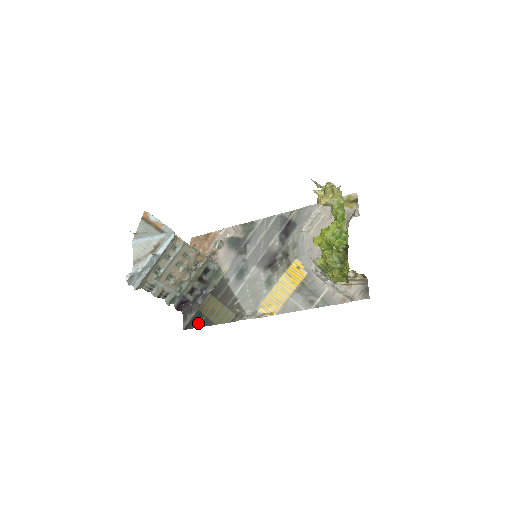
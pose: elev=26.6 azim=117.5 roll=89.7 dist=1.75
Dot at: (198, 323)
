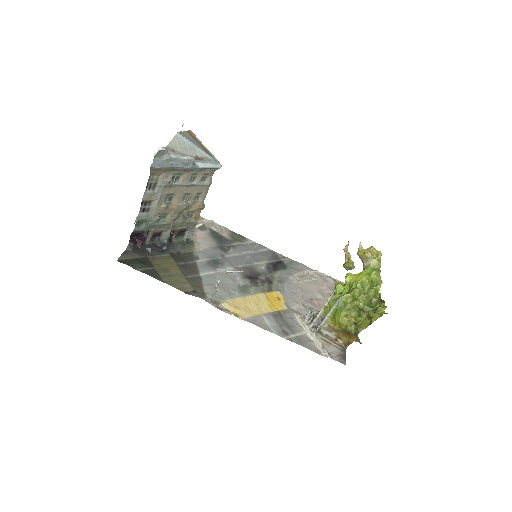
Dot at: (142, 267)
